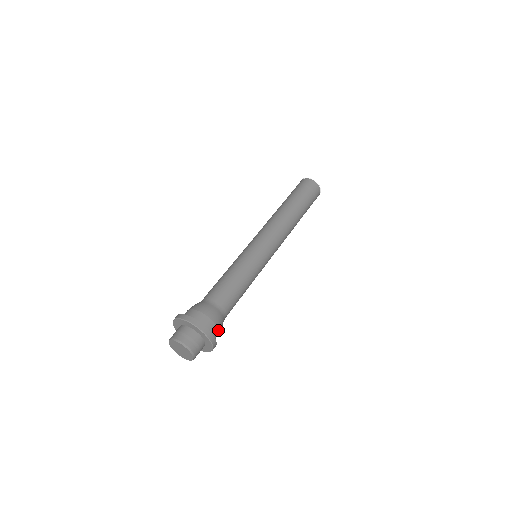
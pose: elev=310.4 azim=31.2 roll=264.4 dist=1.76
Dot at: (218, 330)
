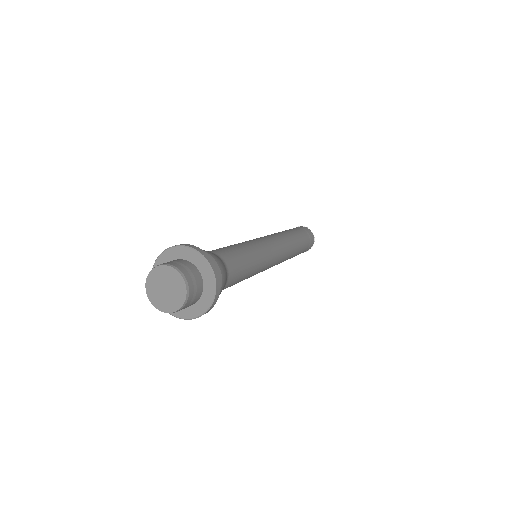
Dot at: (221, 284)
